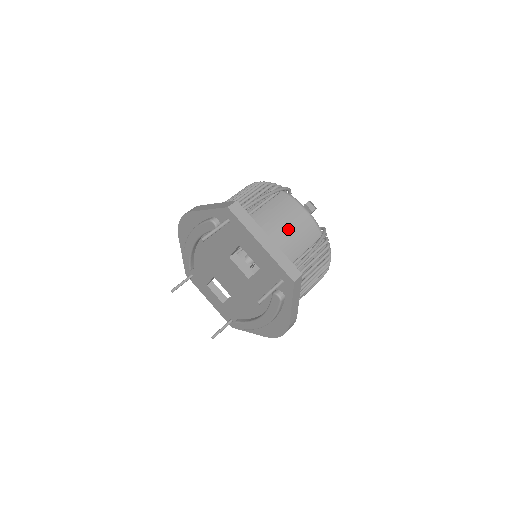
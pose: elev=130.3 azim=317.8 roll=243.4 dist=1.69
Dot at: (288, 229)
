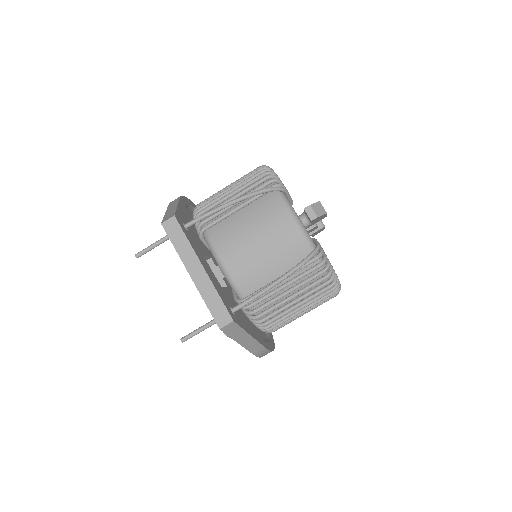
Dot at: (261, 246)
